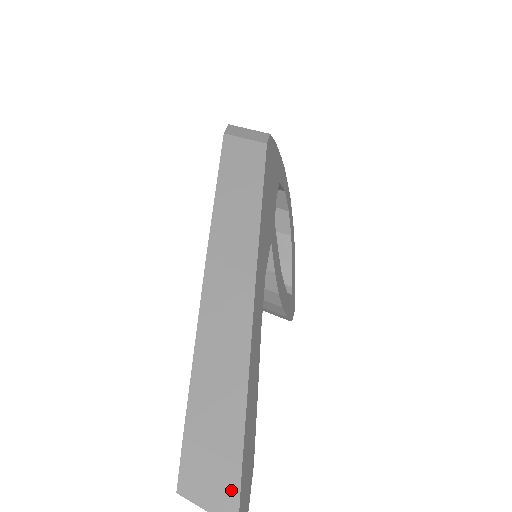
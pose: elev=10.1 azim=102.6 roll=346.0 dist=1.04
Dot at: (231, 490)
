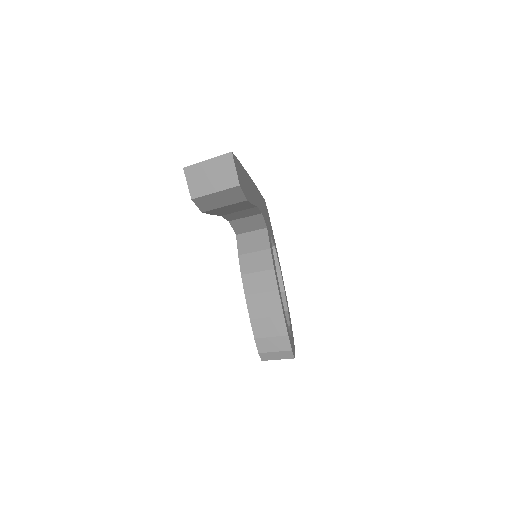
Dot at: occluded
